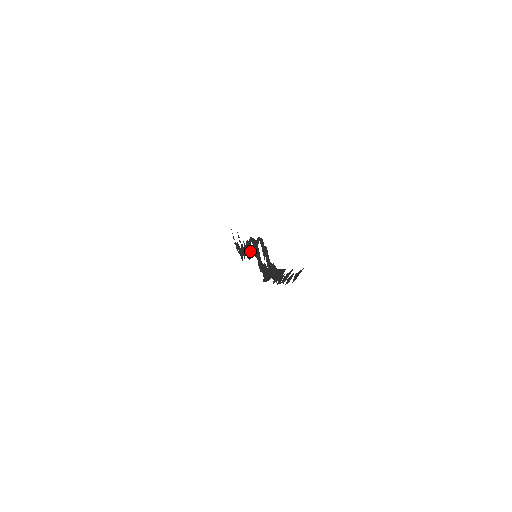
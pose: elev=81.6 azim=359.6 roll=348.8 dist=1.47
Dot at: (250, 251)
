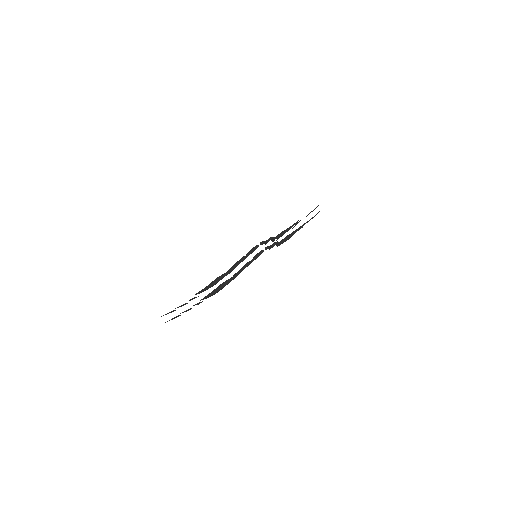
Dot at: (280, 241)
